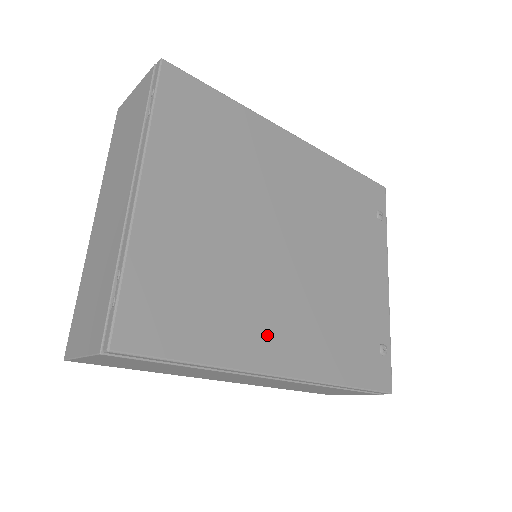
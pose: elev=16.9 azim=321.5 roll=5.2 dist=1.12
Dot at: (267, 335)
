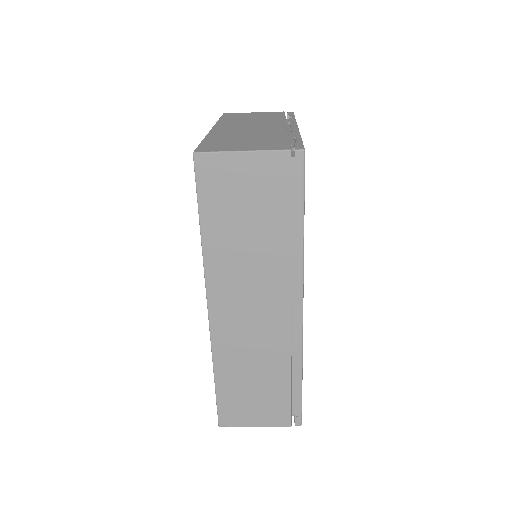
Dot at: occluded
